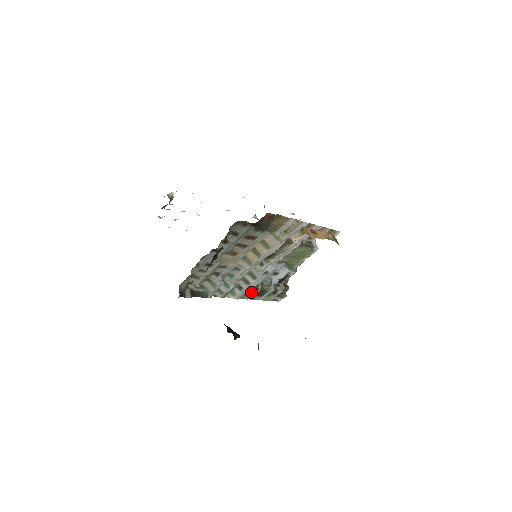
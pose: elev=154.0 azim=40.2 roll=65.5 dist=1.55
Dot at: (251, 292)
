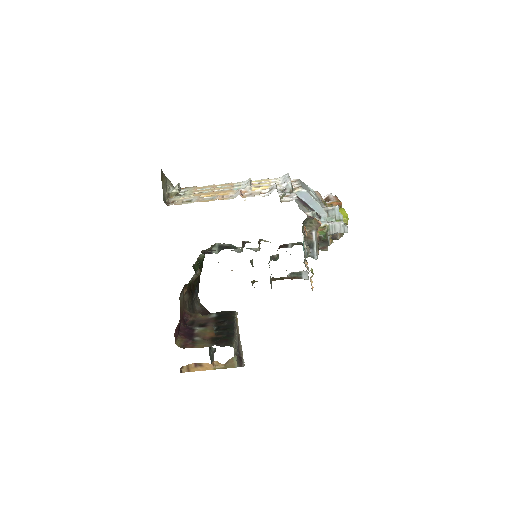
Dot at: occluded
